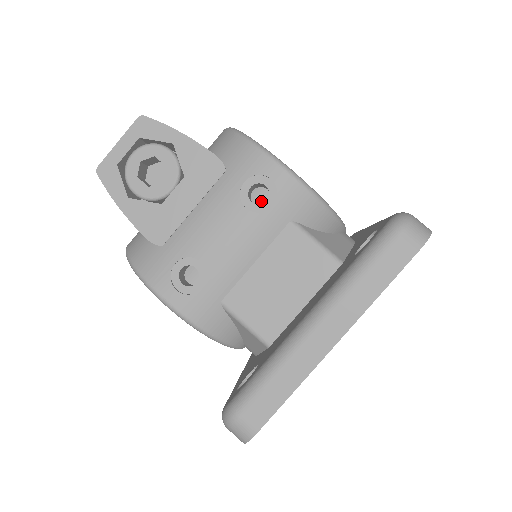
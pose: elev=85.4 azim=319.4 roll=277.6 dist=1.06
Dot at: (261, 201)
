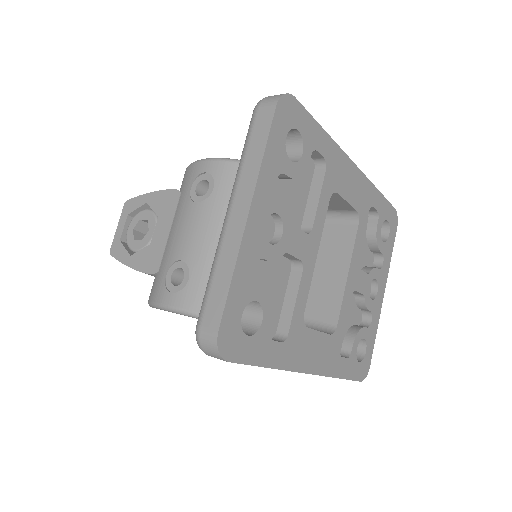
Dot at: occluded
